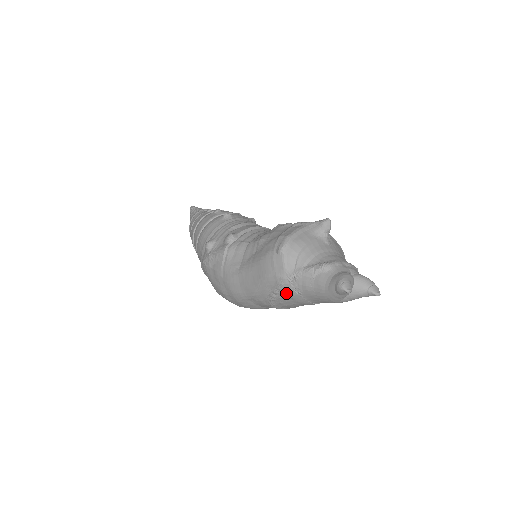
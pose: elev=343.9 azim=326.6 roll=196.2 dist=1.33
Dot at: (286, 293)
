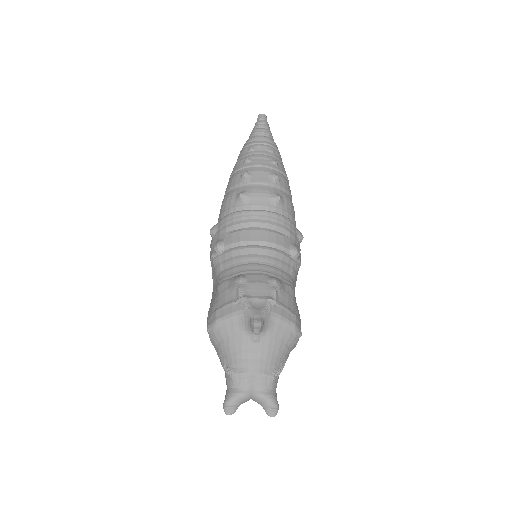
Dot at: occluded
